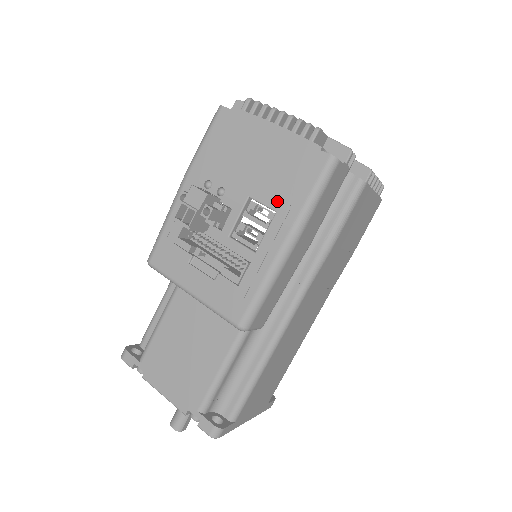
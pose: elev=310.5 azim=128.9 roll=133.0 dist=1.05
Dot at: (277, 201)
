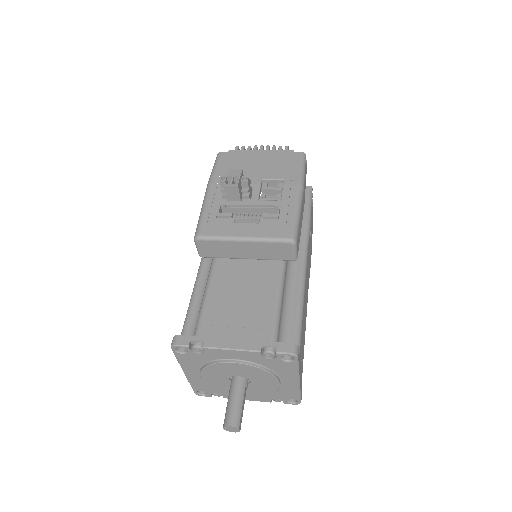
Dot at: (282, 175)
